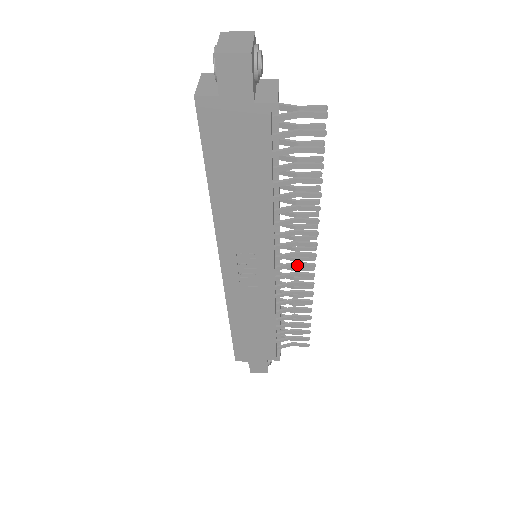
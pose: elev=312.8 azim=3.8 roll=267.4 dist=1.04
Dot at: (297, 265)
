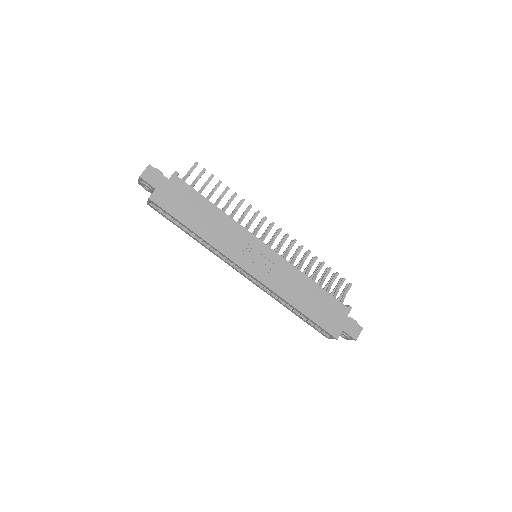
Dot at: (275, 238)
